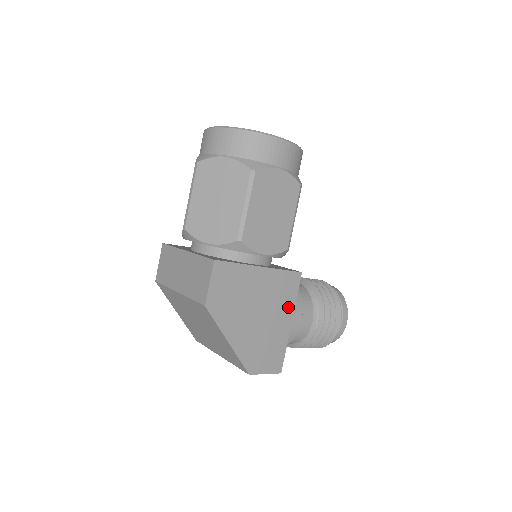
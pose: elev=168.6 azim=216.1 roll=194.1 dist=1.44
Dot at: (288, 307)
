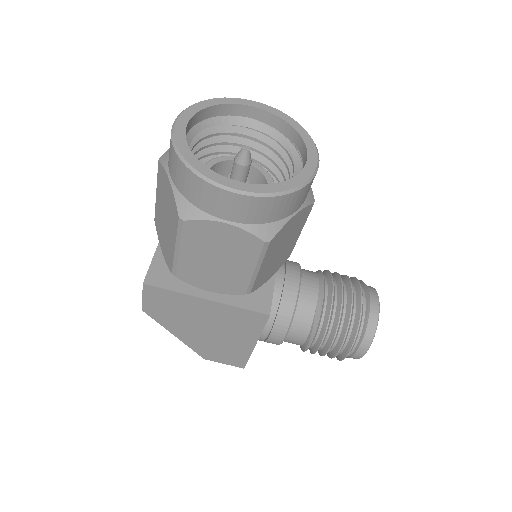
Dot at: (250, 334)
